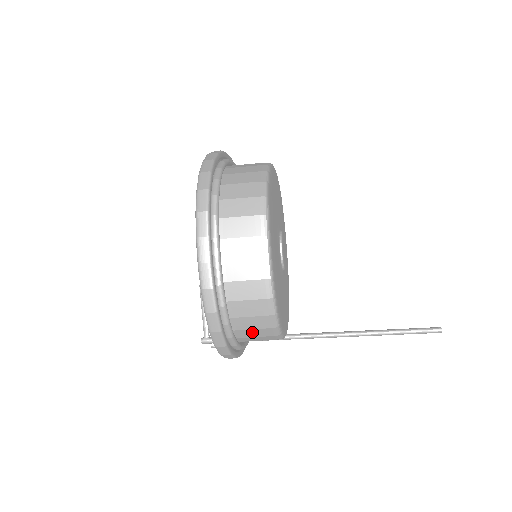
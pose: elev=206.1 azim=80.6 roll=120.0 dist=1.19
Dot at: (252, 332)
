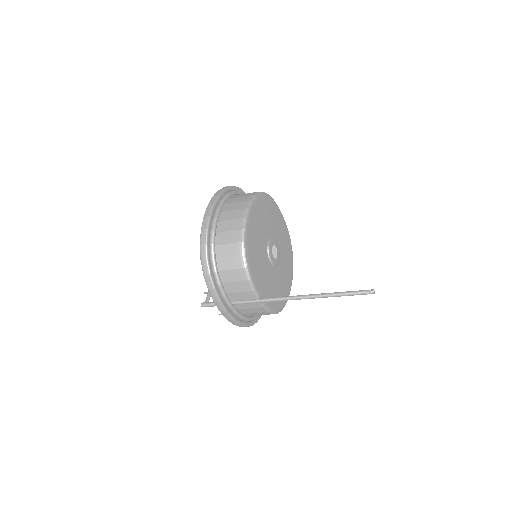
Dot at: (228, 261)
